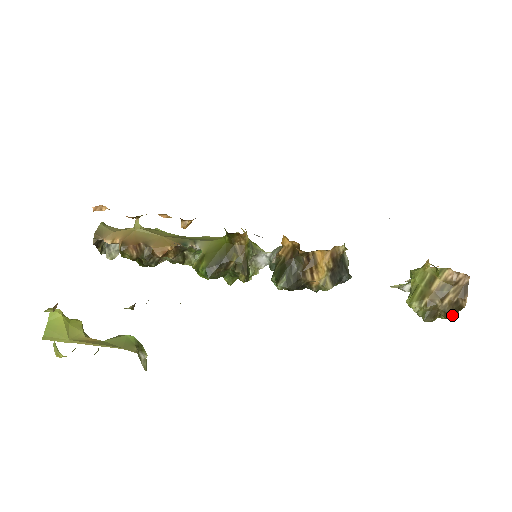
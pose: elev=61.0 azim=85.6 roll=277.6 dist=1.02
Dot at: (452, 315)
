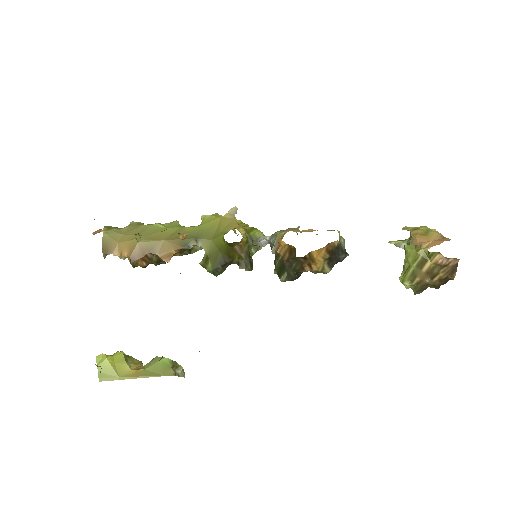
Dot at: occluded
